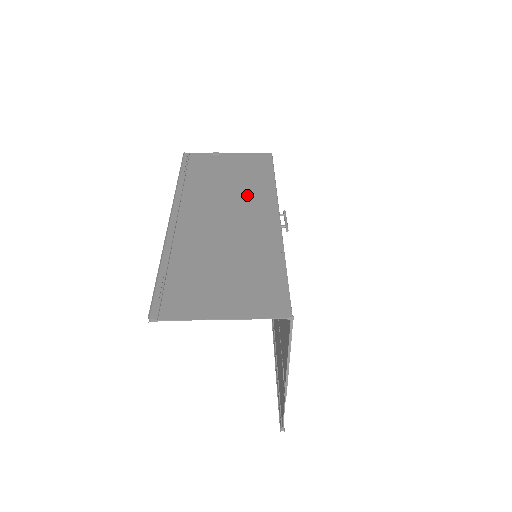
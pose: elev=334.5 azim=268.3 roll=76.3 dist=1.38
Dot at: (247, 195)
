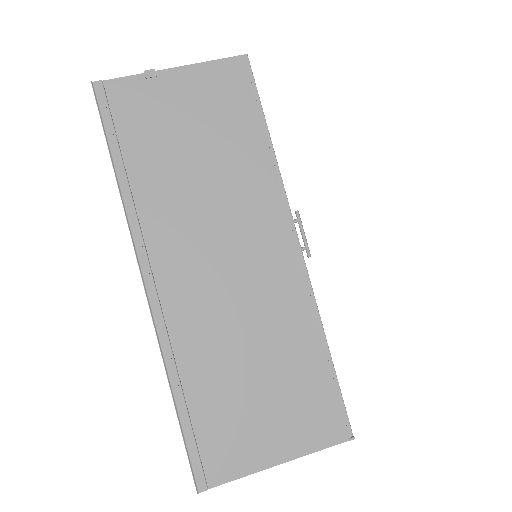
Dot at: (240, 199)
